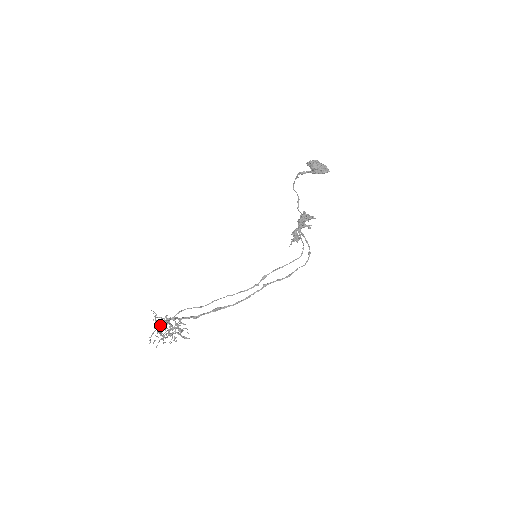
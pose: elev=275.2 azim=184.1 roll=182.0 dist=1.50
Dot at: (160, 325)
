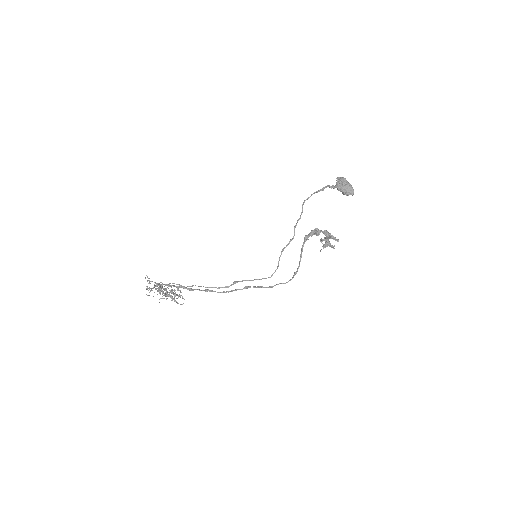
Dot at: (150, 288)
